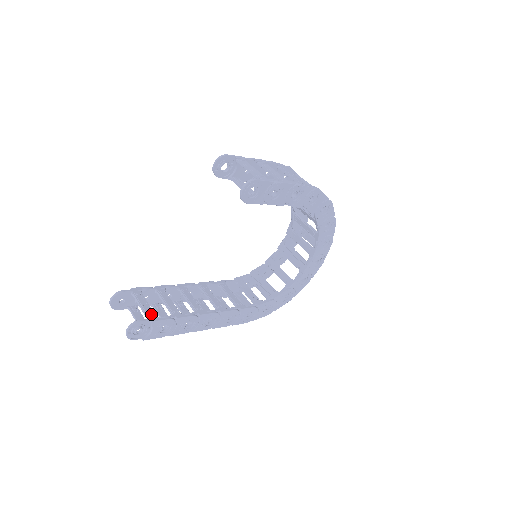
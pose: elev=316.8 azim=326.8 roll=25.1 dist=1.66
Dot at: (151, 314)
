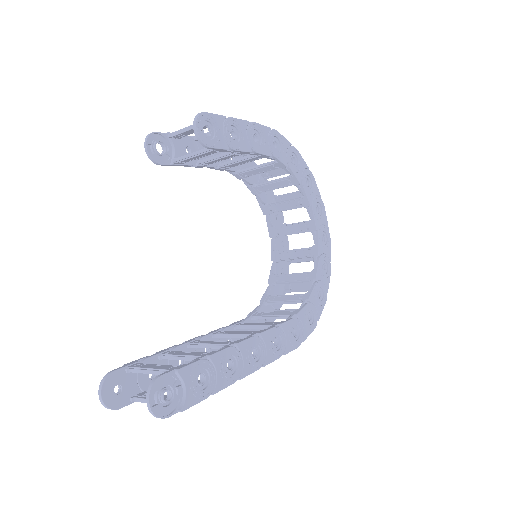
Dot at: (170, 368)
